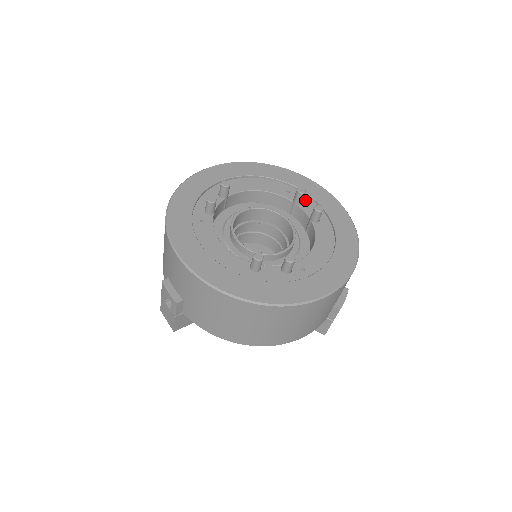
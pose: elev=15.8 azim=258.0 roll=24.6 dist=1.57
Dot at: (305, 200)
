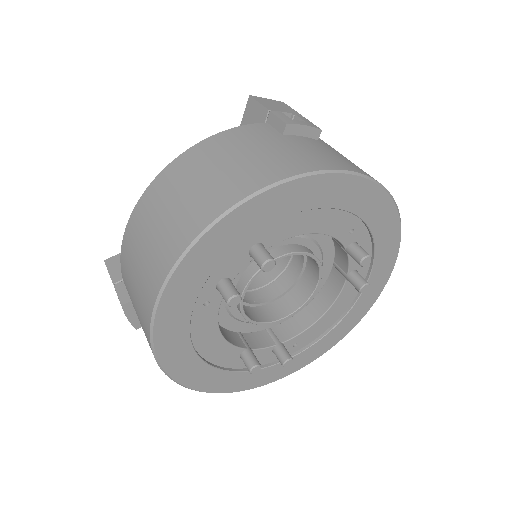
Dot at: (363, 245)
